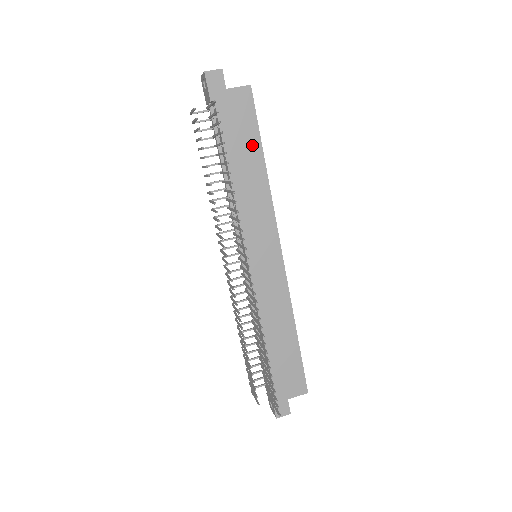
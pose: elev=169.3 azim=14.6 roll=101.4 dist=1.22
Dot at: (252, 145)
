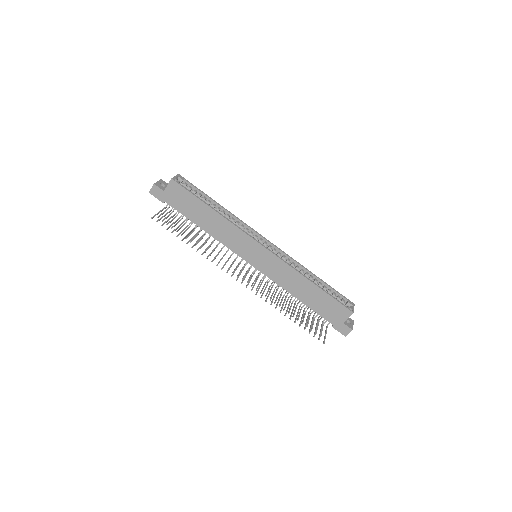
Dot at: (199, 206)
